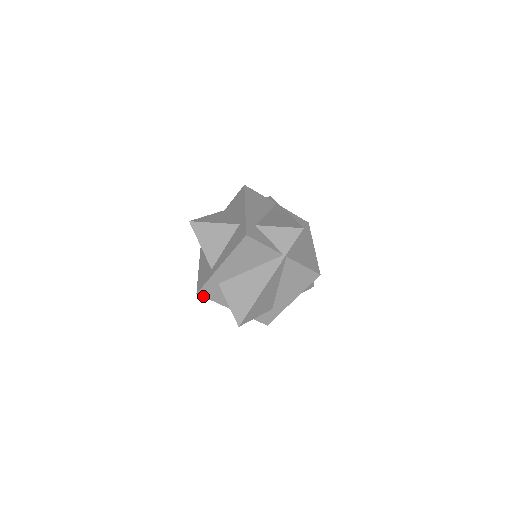
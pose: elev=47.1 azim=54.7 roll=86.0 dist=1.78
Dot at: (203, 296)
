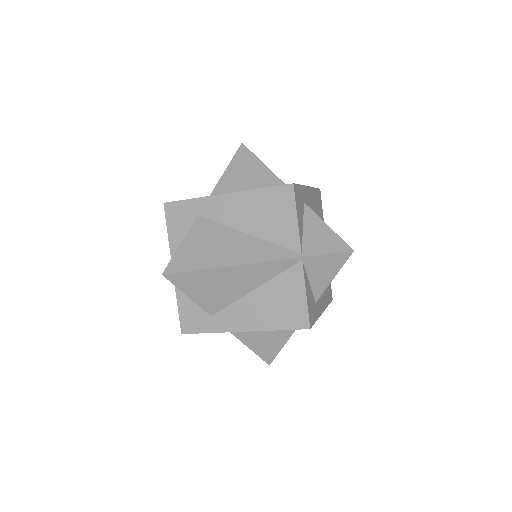
Dot at: (166, 214)
